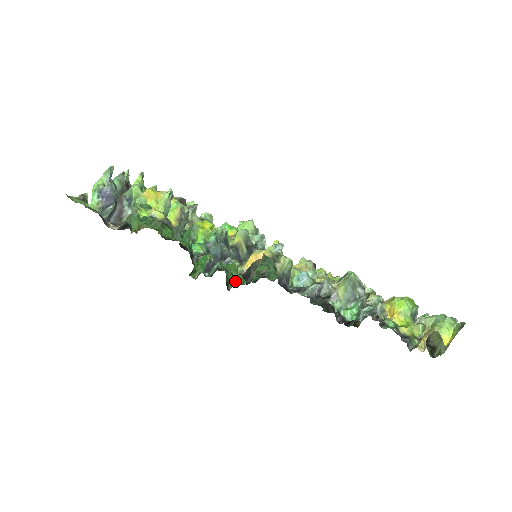
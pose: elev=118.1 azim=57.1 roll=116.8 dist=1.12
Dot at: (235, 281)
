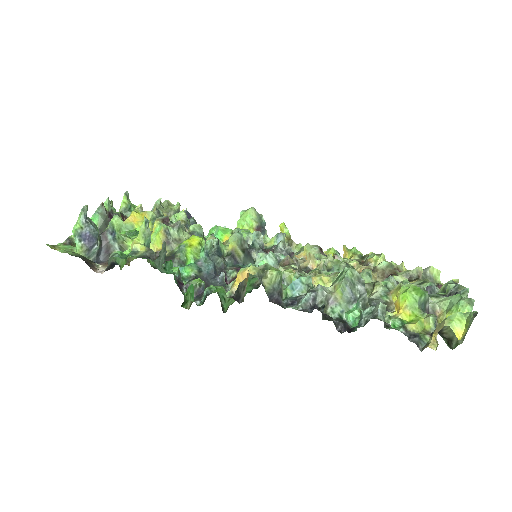
Dot at: (229, 301)
